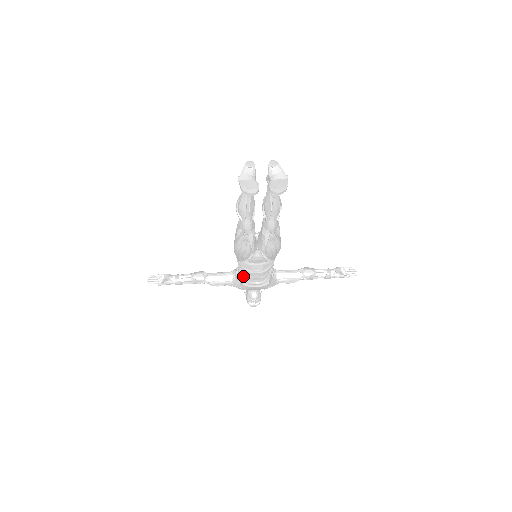
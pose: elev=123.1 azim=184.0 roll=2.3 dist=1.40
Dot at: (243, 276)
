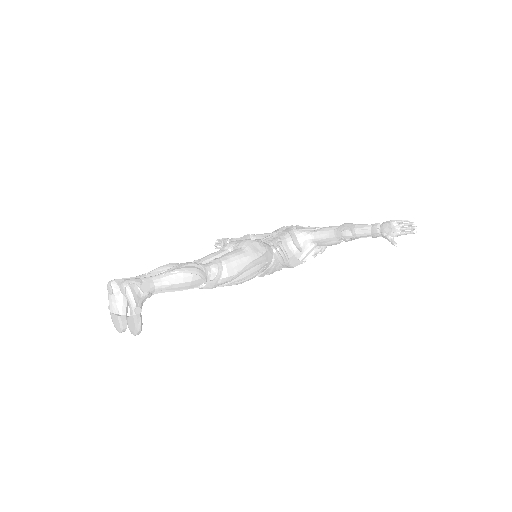
Dot at: occluded
